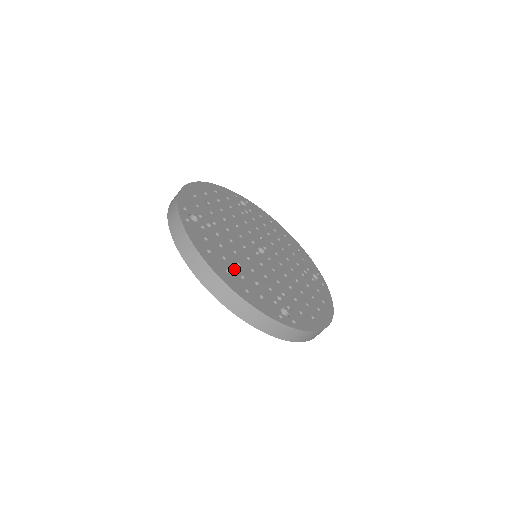
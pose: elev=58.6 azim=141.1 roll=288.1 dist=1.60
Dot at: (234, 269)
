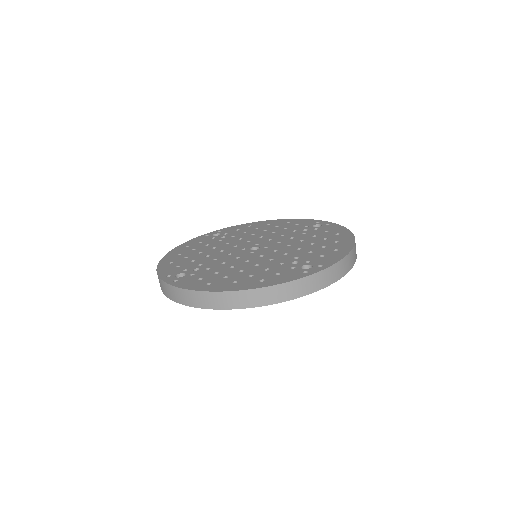
Dot at: (239, 277)
